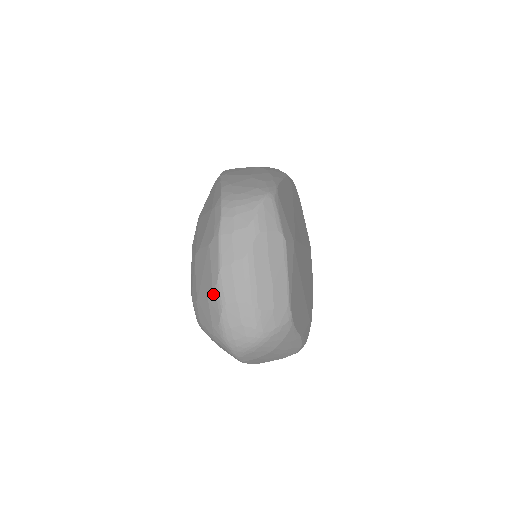
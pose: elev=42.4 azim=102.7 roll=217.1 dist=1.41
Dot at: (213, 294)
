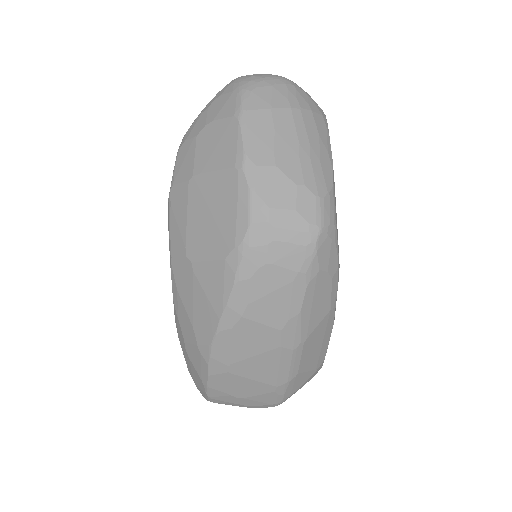
Dot at: occluded
